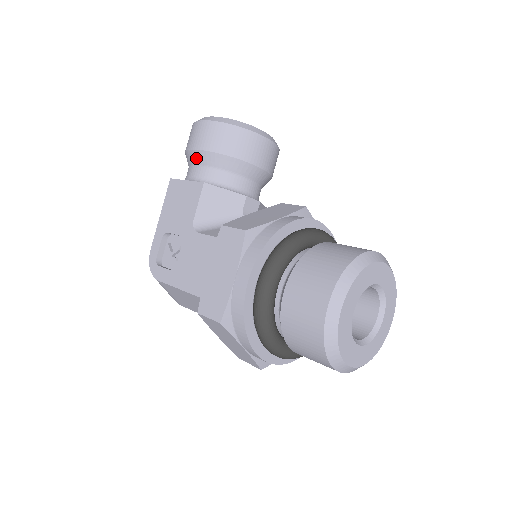
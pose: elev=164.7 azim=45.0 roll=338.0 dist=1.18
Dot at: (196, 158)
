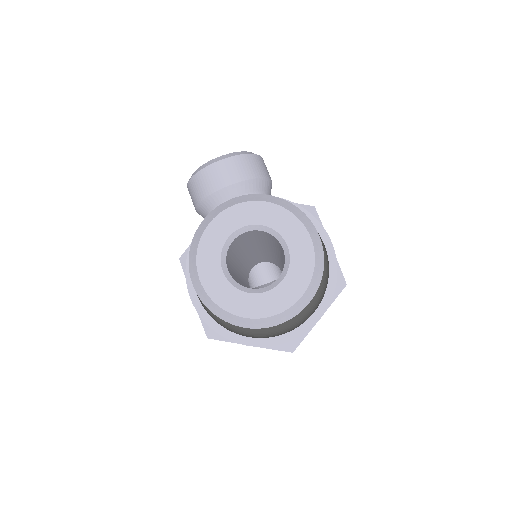
Dot at: (202, 216)
